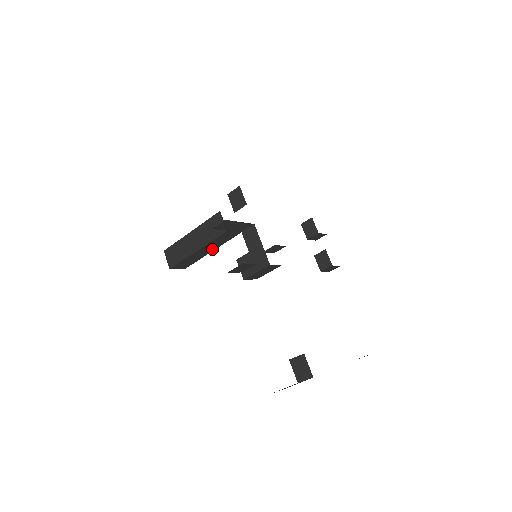
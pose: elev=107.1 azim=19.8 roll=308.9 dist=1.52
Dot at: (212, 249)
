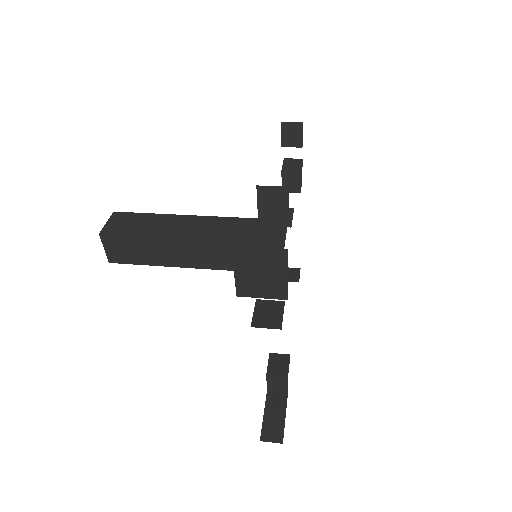
Dot at: occluded
